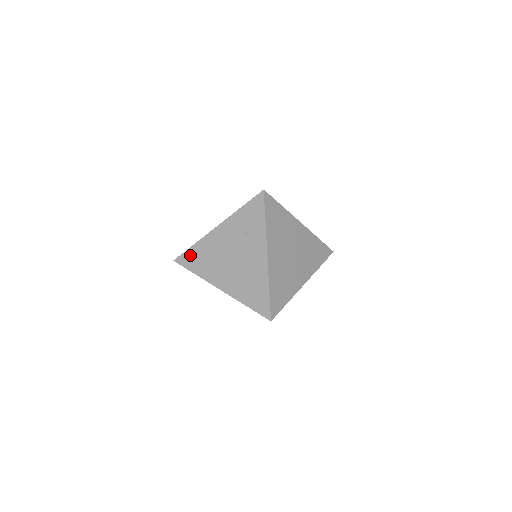
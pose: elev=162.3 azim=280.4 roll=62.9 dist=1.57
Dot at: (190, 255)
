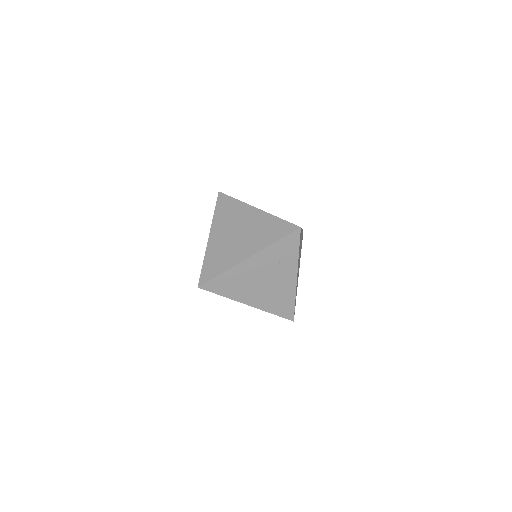
Dot at: (218, 282)
